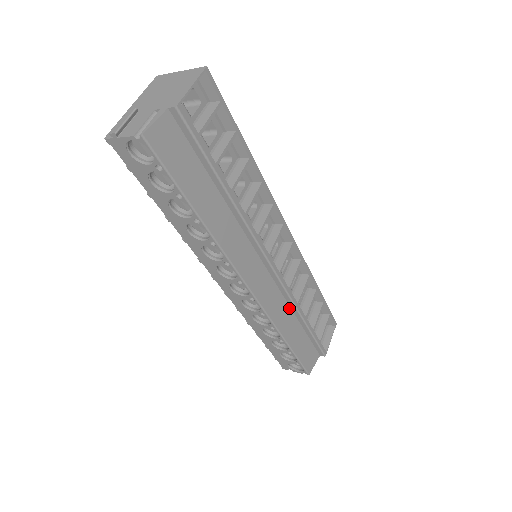
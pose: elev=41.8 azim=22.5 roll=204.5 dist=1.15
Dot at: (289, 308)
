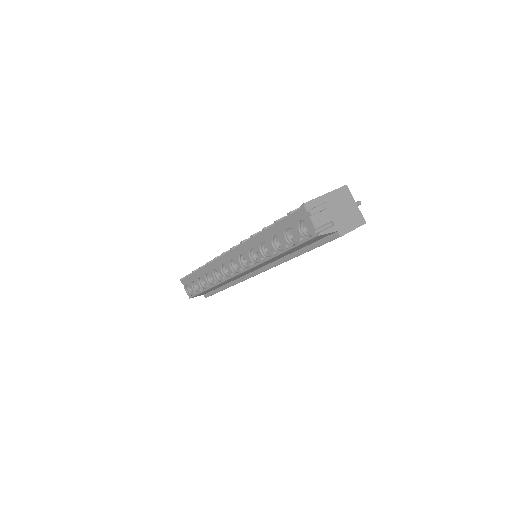
Dot at: (232, 281)
